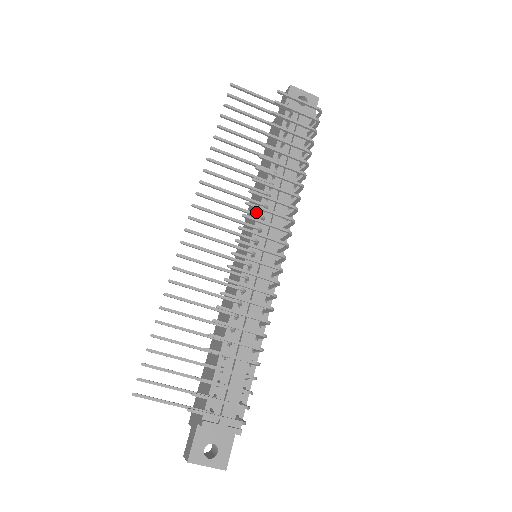
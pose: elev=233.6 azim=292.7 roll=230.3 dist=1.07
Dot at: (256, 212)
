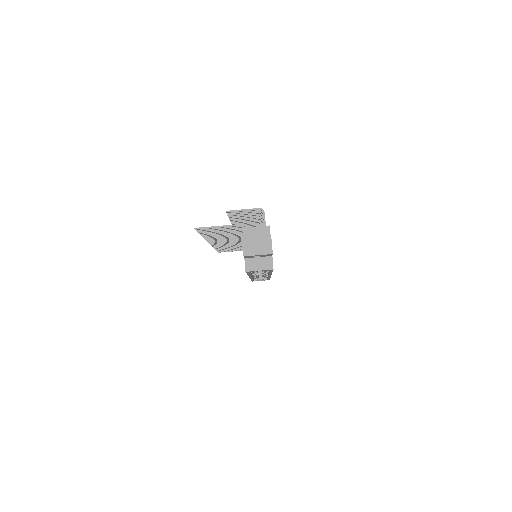
Dot at: occluded
